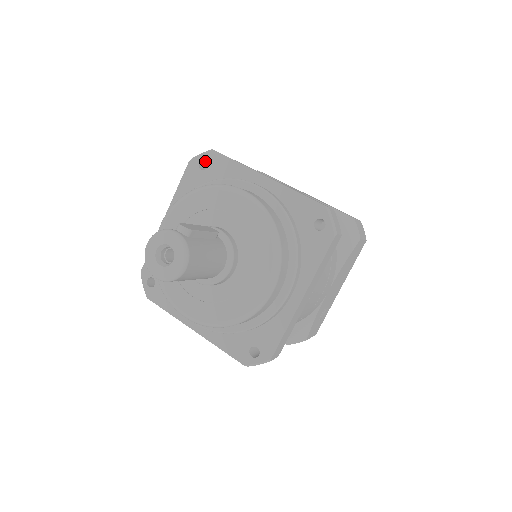
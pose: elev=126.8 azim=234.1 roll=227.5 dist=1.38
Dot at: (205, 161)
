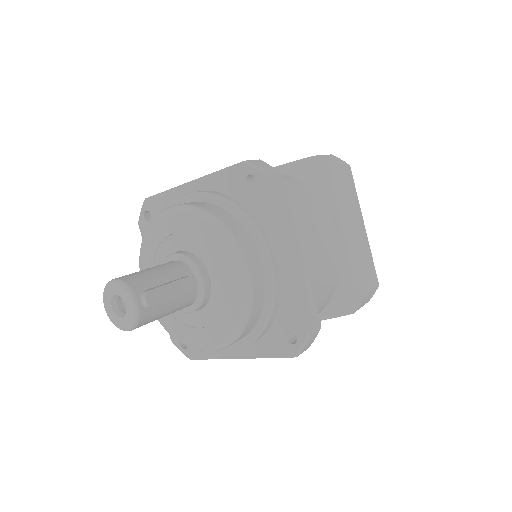
Dot at: occluded
